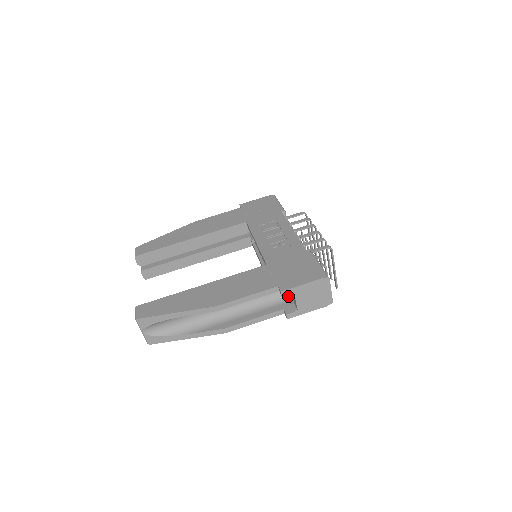
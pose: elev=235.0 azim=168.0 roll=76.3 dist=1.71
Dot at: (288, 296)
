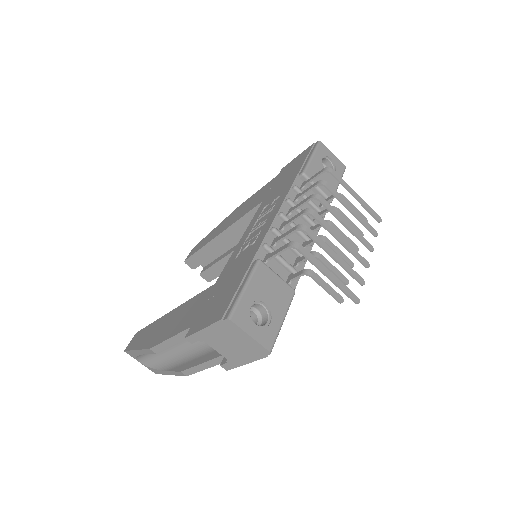
Dot at: occluded
